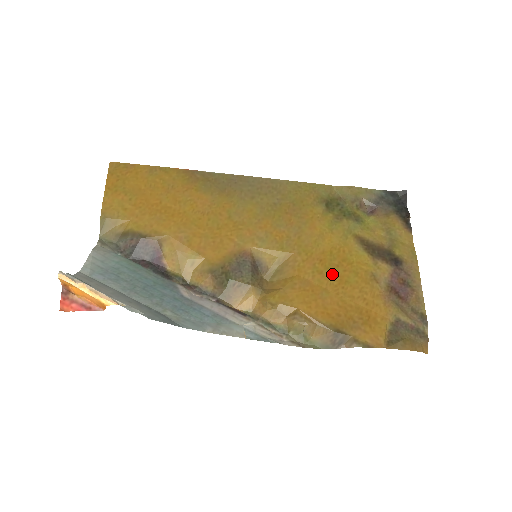
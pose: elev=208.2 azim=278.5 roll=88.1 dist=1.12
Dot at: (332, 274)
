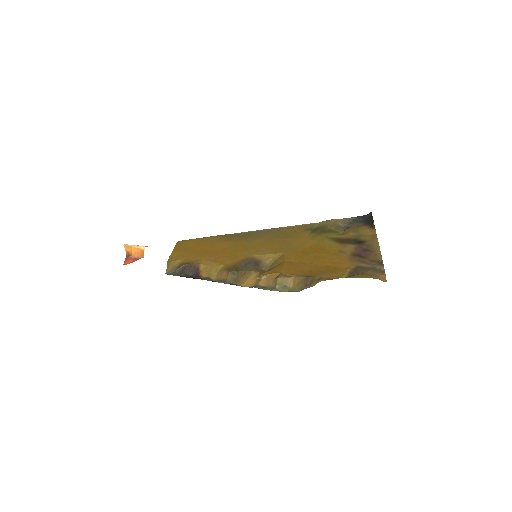
Dot at: (310, 256)
